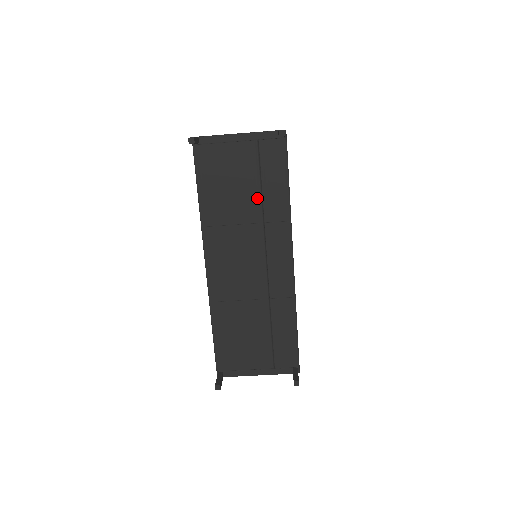
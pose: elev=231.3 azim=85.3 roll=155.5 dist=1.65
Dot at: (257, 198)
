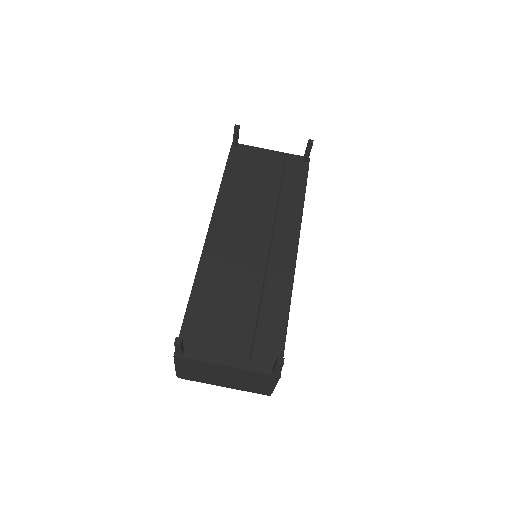
Dot at: (275, 194)
